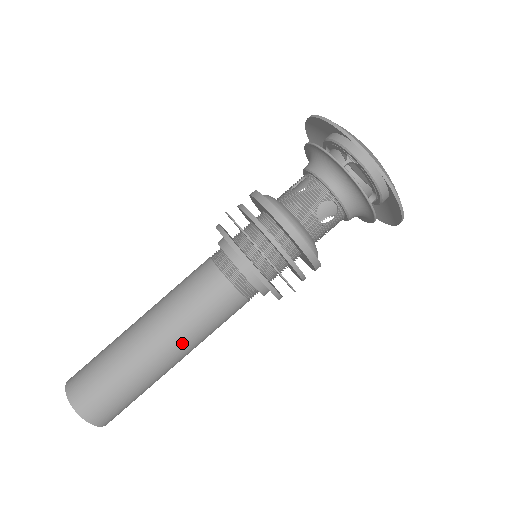
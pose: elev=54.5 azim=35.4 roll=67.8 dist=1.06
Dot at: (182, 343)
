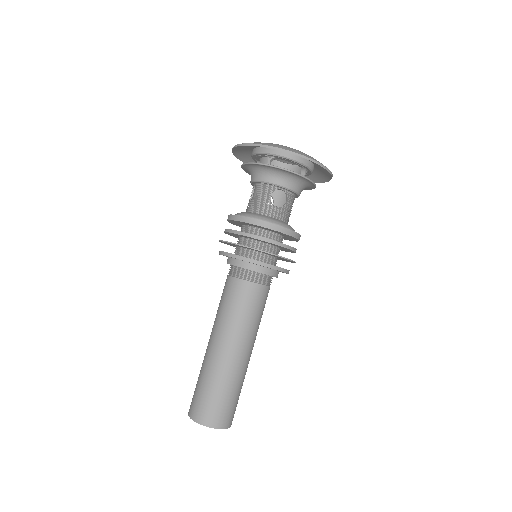
Dot at: (242, 339)
